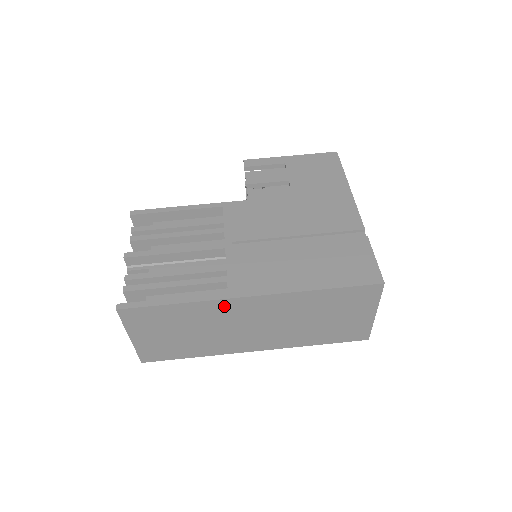
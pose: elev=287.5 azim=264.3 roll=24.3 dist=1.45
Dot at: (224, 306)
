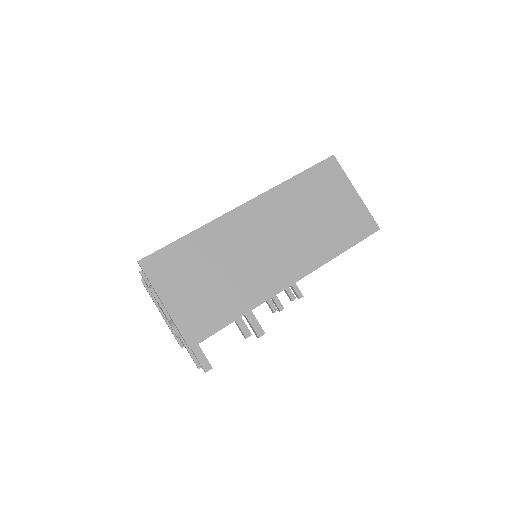
Dot at: (227, 225)
